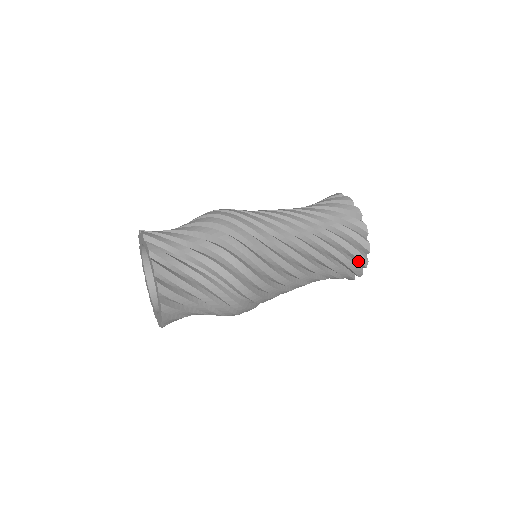
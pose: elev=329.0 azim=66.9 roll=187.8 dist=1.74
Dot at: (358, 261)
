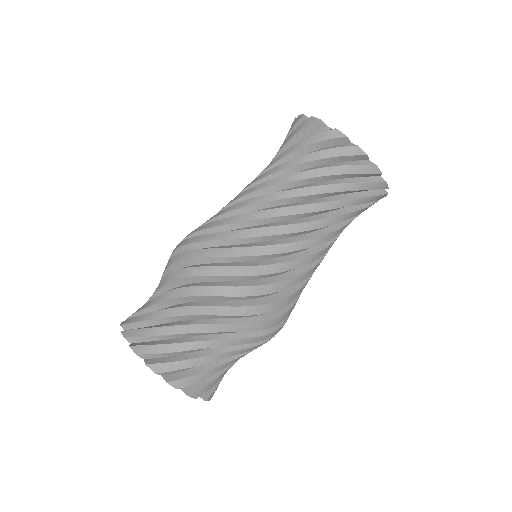
Dot at: occluded
